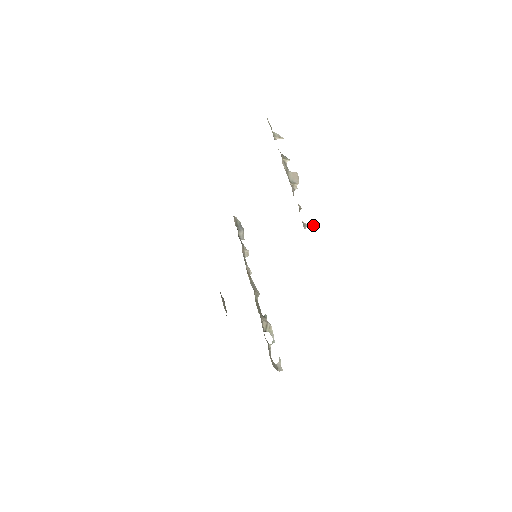
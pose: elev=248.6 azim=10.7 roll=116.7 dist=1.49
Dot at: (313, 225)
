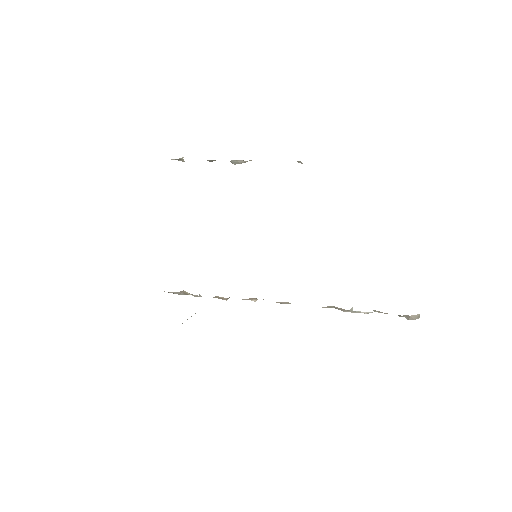
Dot at: occluded
